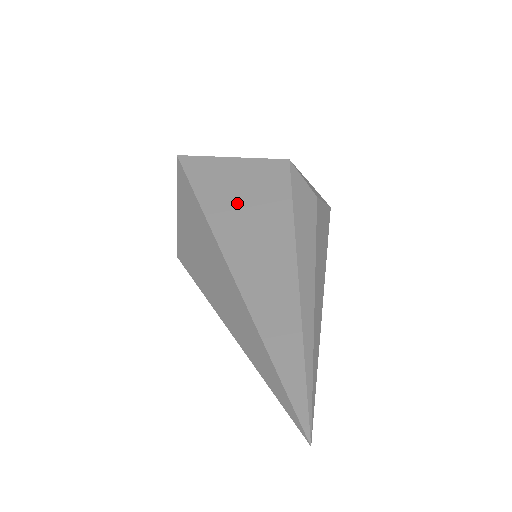
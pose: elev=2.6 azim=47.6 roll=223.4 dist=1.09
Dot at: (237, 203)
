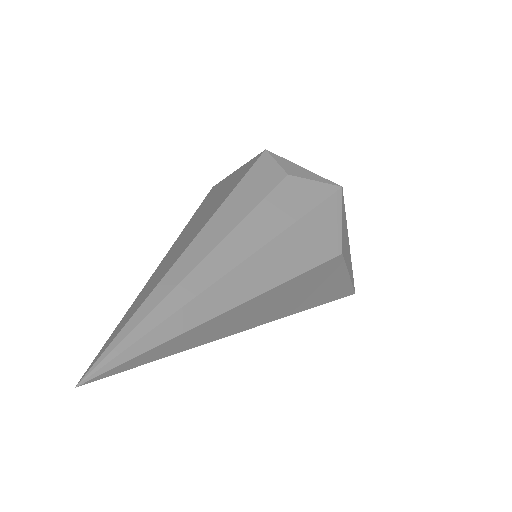
Dot at: (210, 203)
